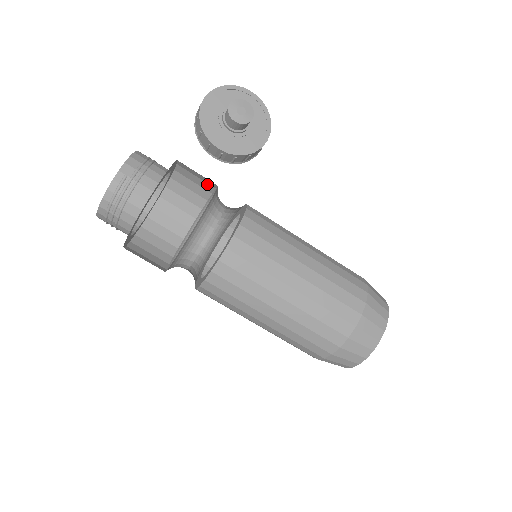
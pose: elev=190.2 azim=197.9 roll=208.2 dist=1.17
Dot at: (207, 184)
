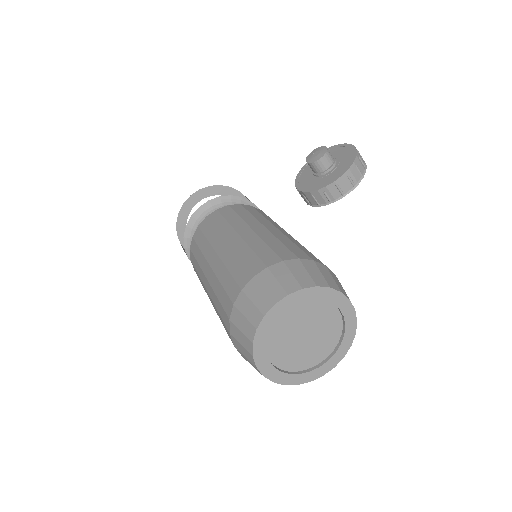
Dot at: occluded
